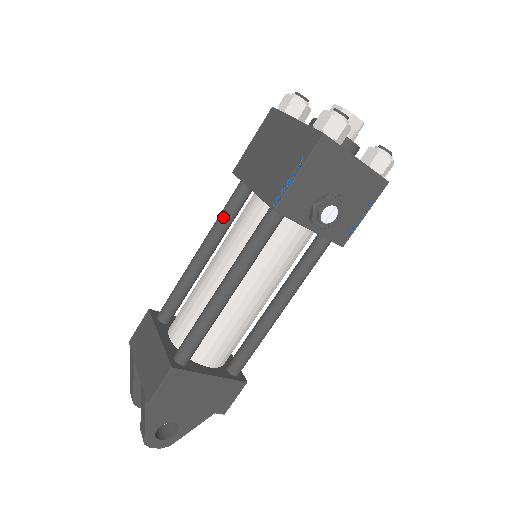
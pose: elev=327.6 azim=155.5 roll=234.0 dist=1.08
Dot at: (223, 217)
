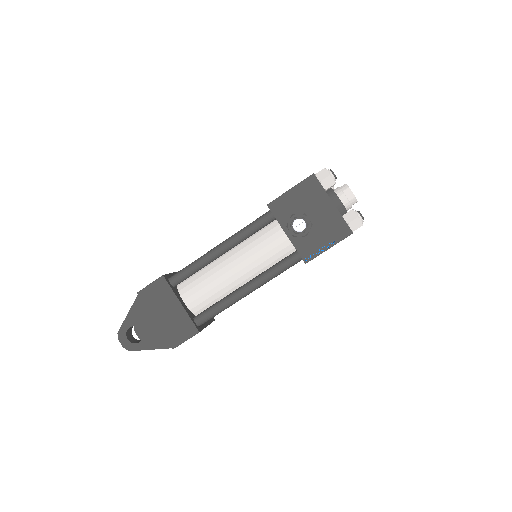
Dot at: occluded
